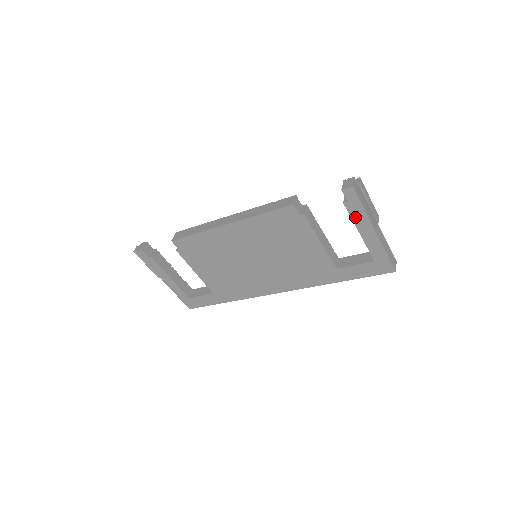
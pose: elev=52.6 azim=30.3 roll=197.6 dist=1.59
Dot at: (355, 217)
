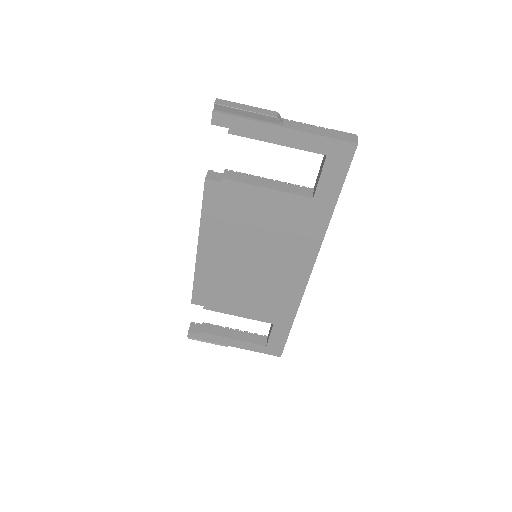
Dot at: (253, 134)
